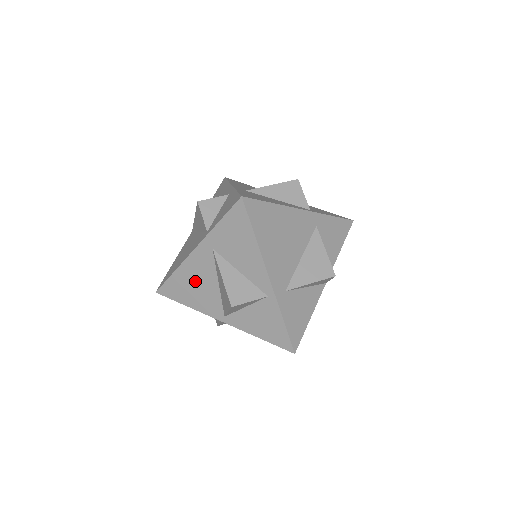
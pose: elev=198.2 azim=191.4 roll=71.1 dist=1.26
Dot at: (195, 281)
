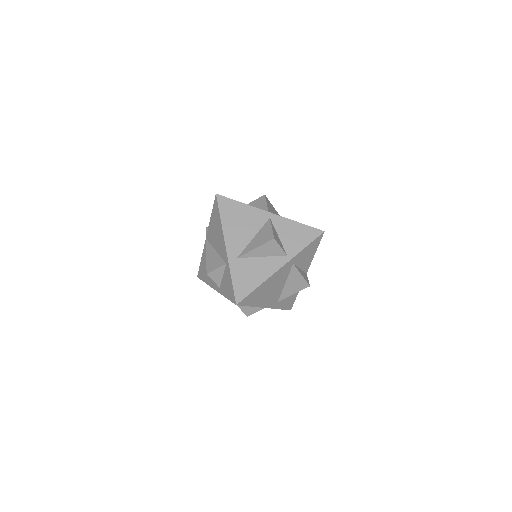
Dot at: occluded
